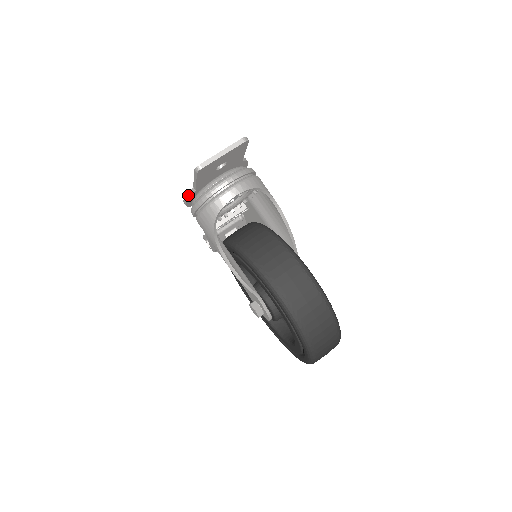
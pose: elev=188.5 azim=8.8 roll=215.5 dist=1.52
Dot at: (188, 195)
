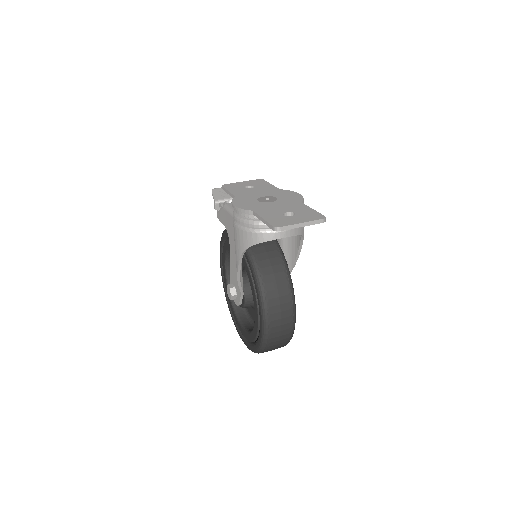
Dot at: (244, 211)
